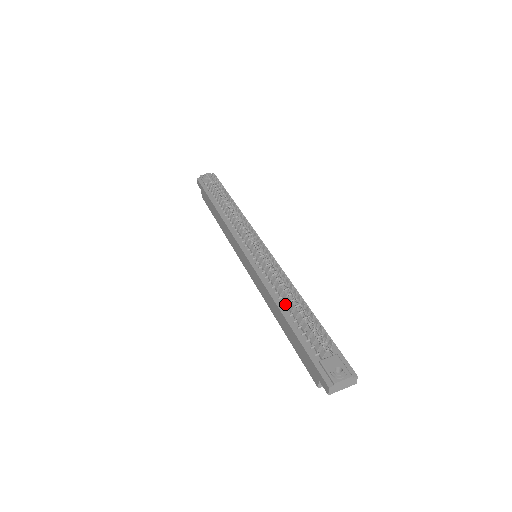
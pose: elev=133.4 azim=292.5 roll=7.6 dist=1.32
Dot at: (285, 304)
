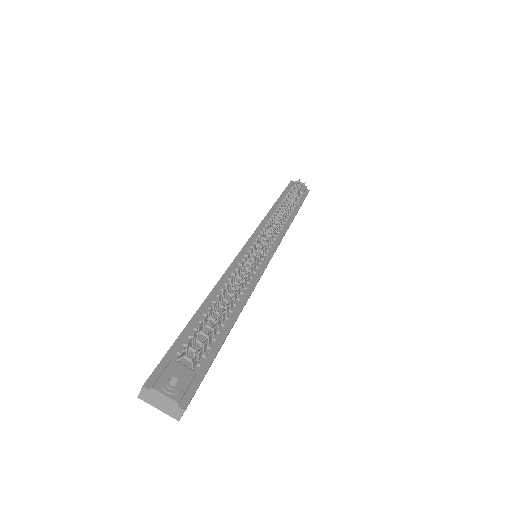
Dot at: occluded
